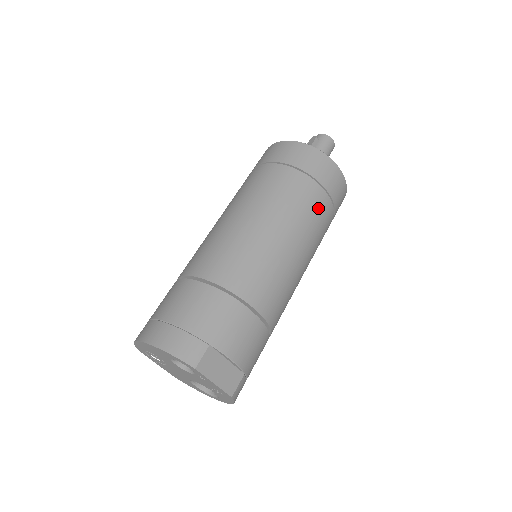
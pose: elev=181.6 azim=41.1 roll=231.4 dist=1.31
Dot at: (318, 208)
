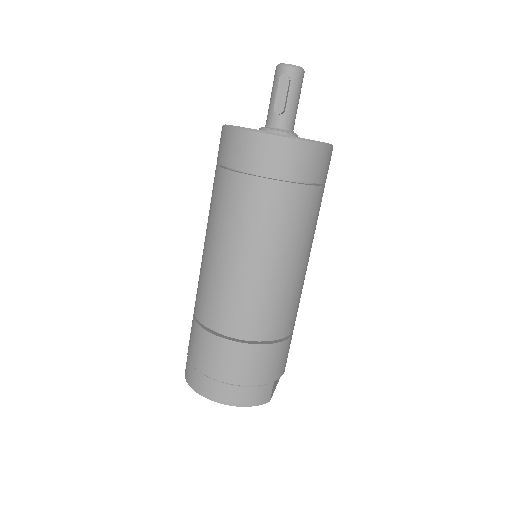
Dot at: occluded
